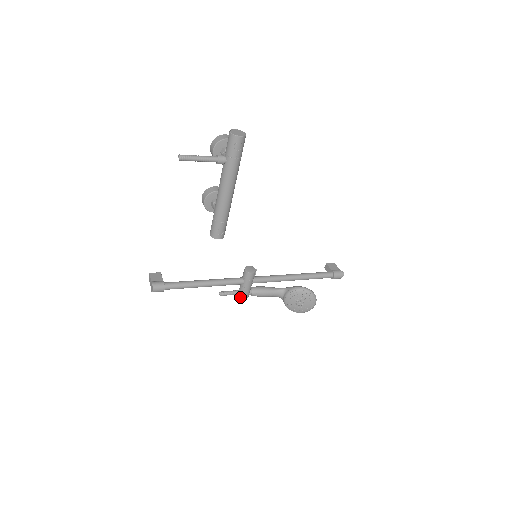
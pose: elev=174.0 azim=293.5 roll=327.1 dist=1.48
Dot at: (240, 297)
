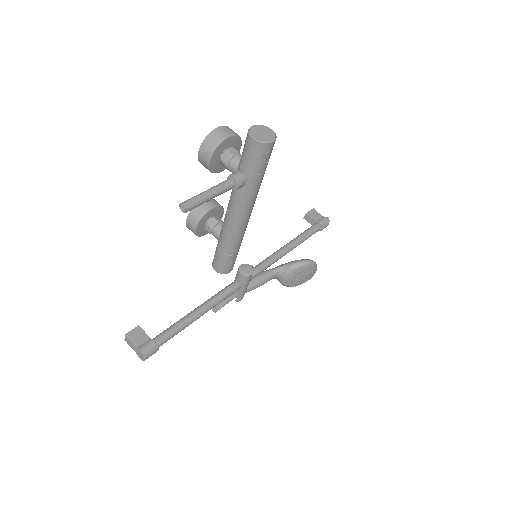
Dot at: occluded
